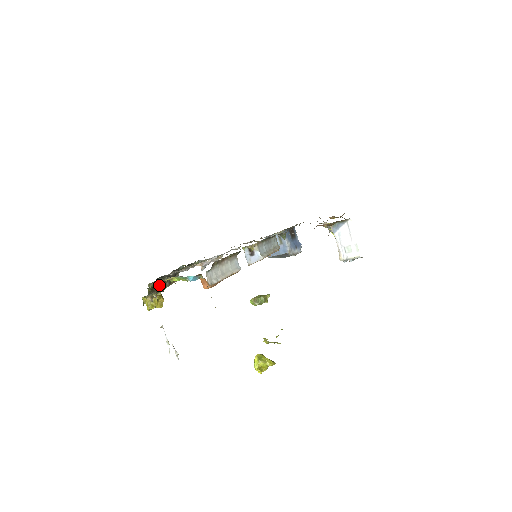
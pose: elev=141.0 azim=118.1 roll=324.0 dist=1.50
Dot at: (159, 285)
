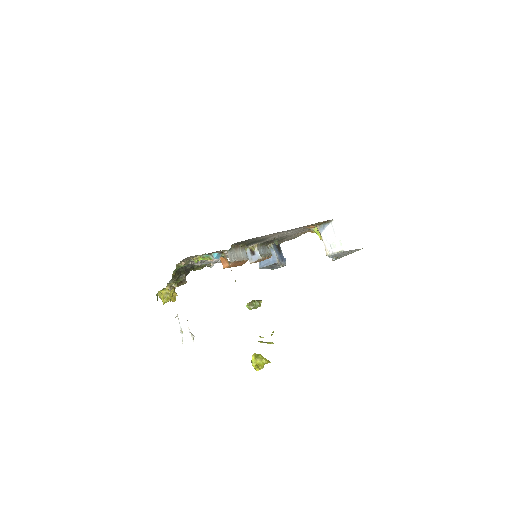
Dot at: (179, 273)
